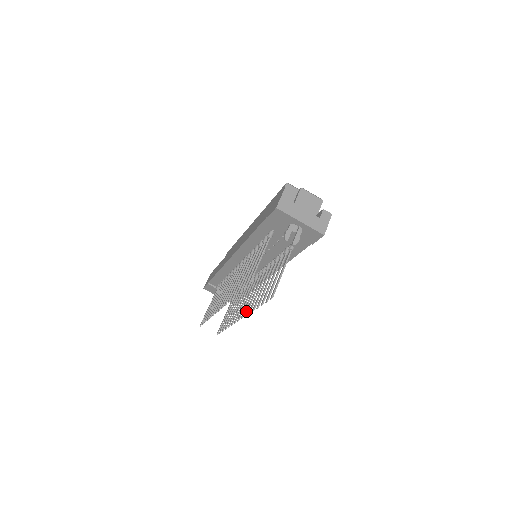
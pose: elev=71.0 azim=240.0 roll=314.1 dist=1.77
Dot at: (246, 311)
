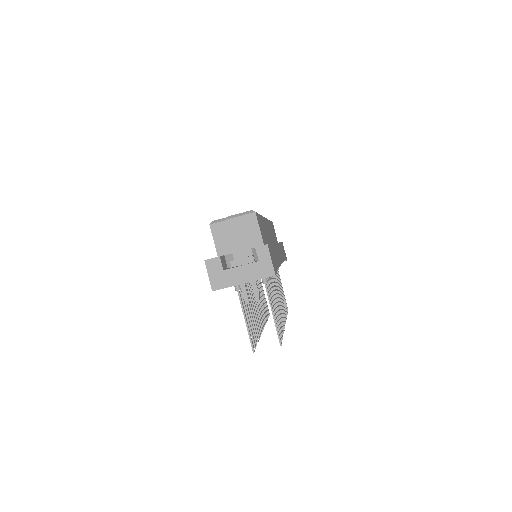
Dot at: occluded
